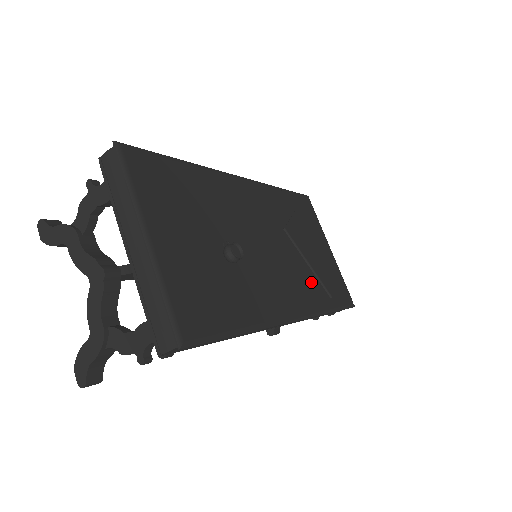
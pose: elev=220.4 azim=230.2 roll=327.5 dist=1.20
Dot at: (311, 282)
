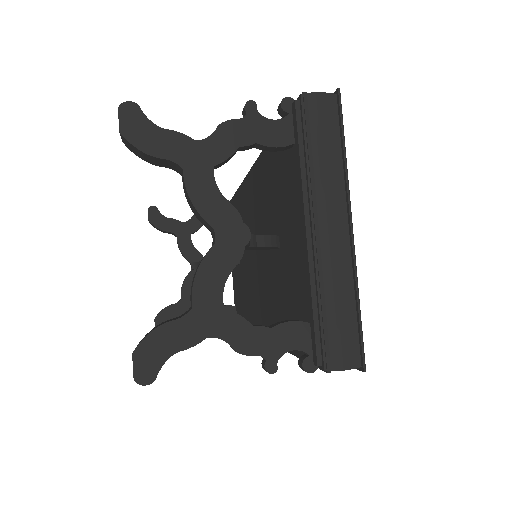
Dot at: occluded
